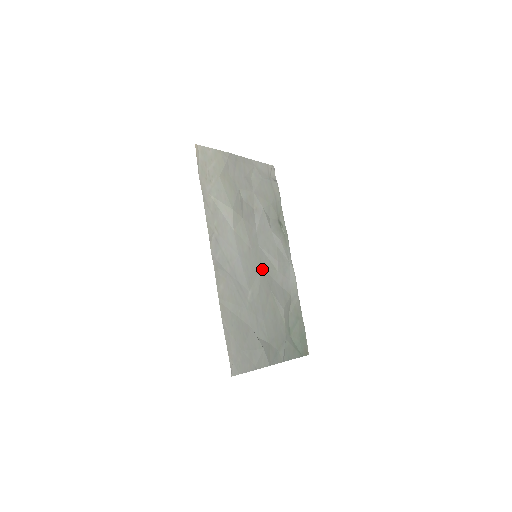
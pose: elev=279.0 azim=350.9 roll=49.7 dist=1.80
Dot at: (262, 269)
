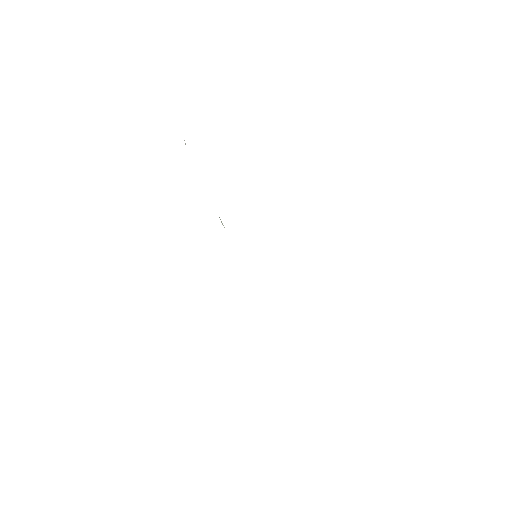
Dot at: occluded
